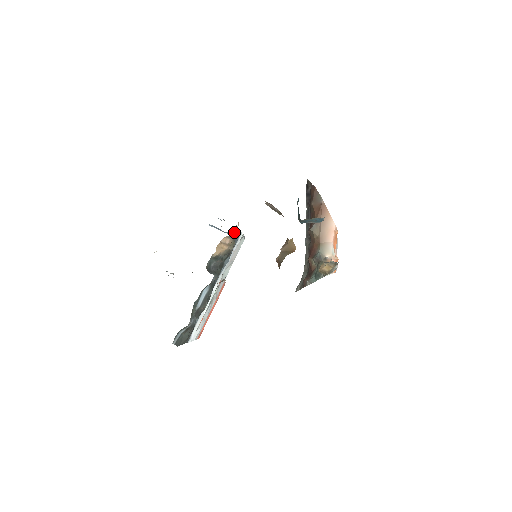
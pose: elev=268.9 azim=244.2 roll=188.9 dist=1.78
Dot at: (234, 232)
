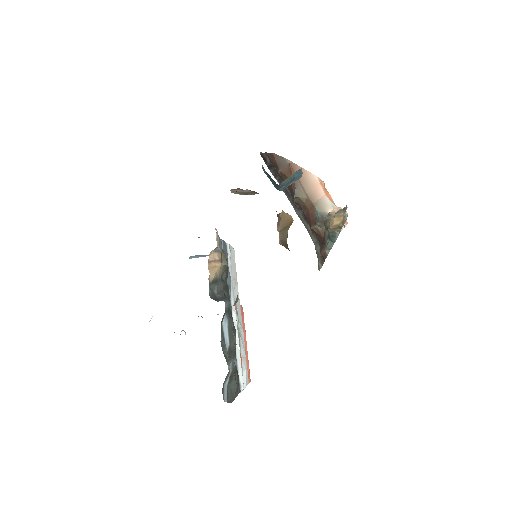
Dot at: (217, 241)
